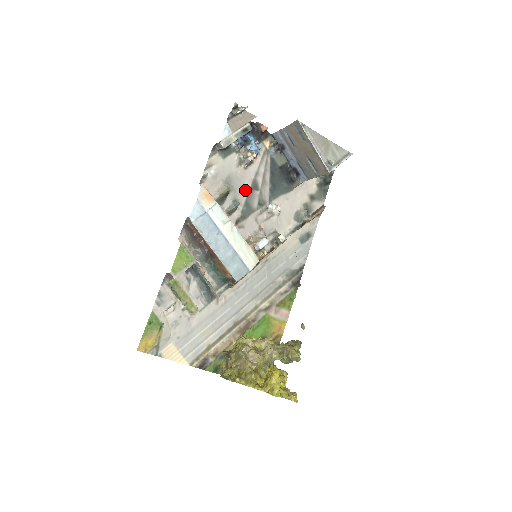
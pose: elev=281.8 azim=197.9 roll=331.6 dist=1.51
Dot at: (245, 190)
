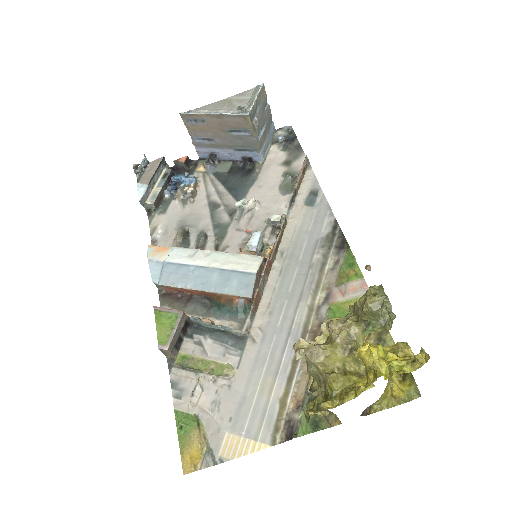
Dot at: (205, 217)
